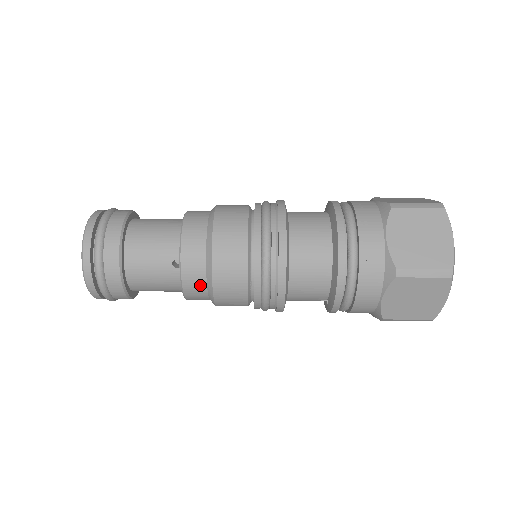
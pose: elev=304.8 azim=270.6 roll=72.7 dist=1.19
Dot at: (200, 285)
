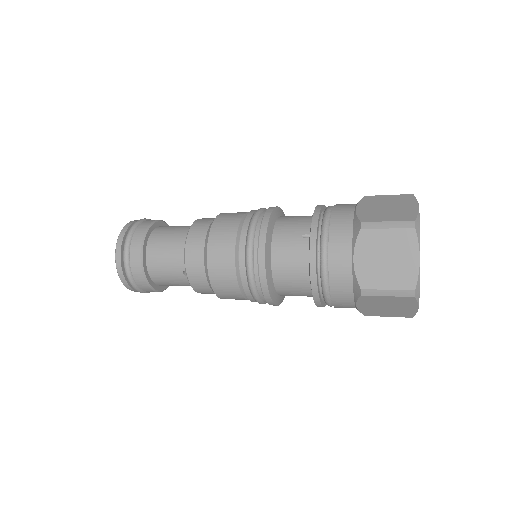
Dot at: (207, 222)
